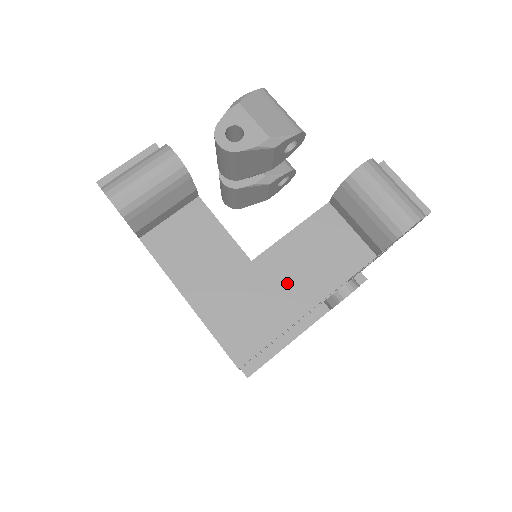
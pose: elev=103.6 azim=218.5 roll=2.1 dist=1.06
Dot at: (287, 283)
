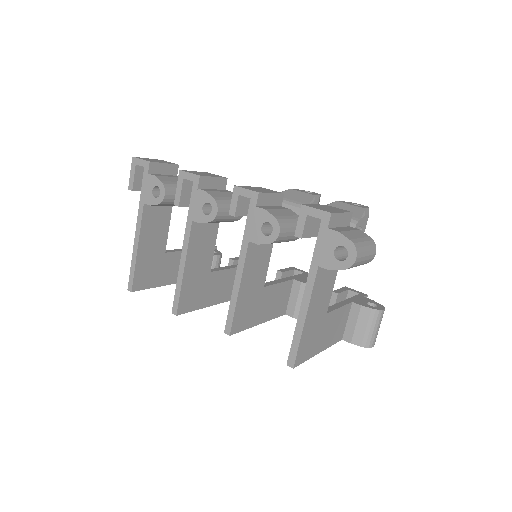
Dot at: (325, 334)
